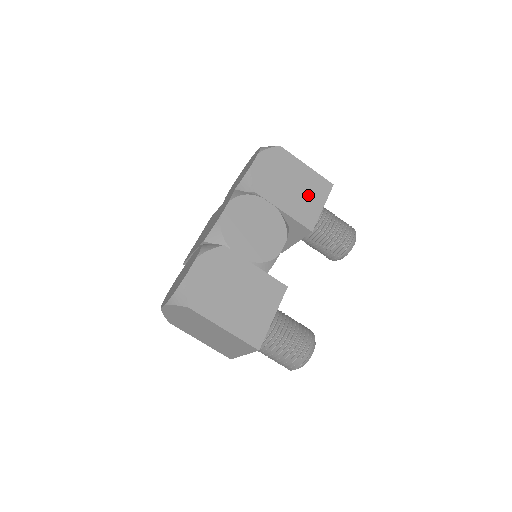
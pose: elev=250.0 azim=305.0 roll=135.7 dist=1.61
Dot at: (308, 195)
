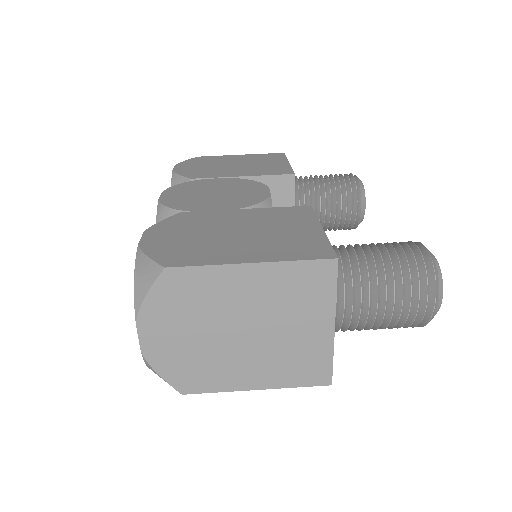
Dot at: (261, 163)
